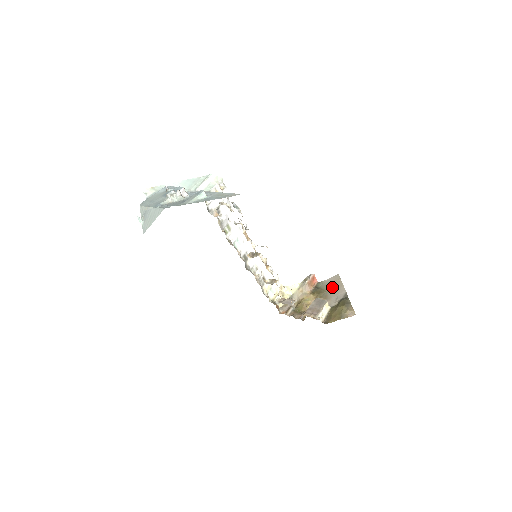
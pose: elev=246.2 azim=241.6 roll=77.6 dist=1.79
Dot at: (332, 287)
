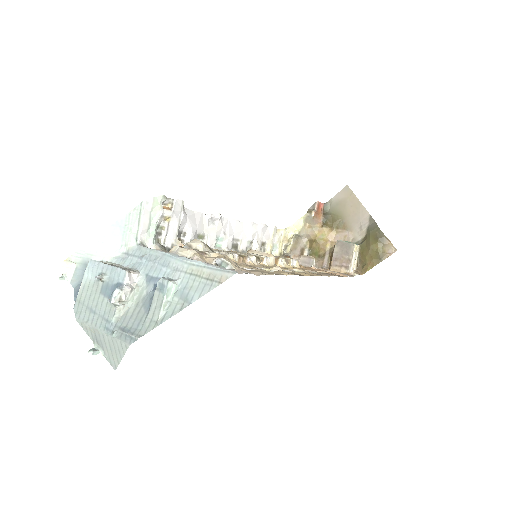
Dot at: (347, 209)
